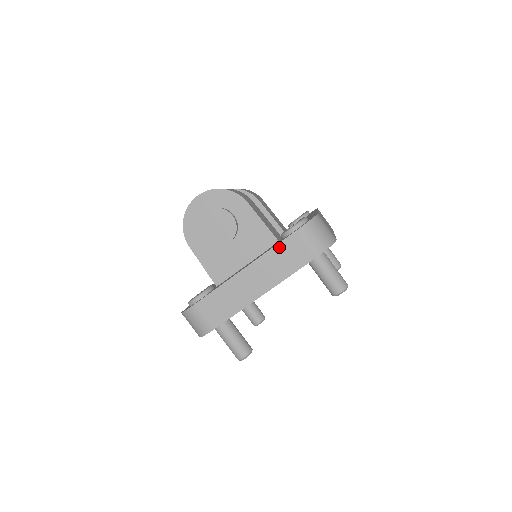
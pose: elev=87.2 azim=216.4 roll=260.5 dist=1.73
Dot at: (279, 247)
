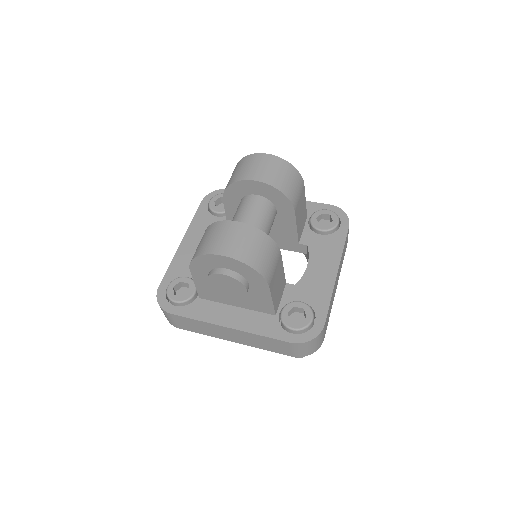
Dot at: (269, 339)
